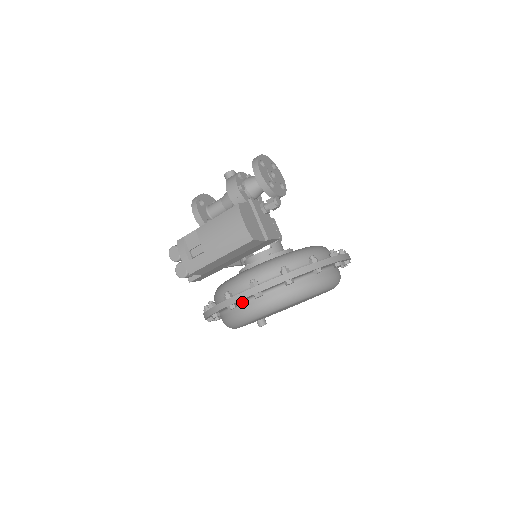
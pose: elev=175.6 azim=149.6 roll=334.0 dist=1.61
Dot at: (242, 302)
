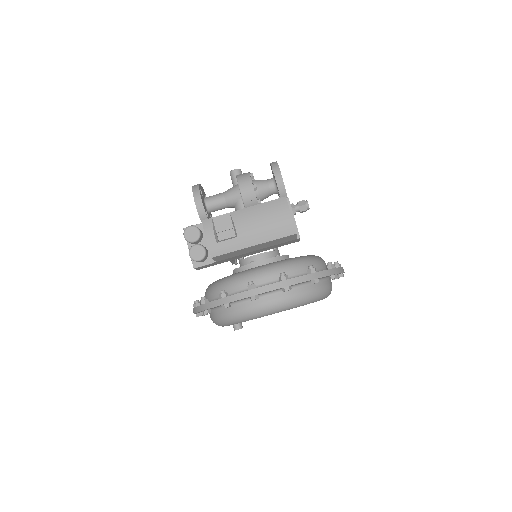
Dot at: (262, 295)
